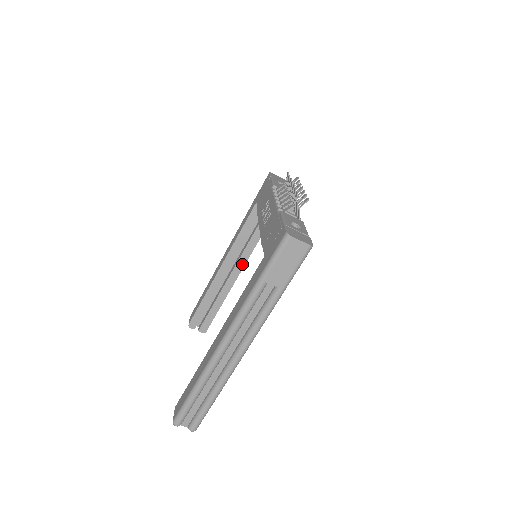
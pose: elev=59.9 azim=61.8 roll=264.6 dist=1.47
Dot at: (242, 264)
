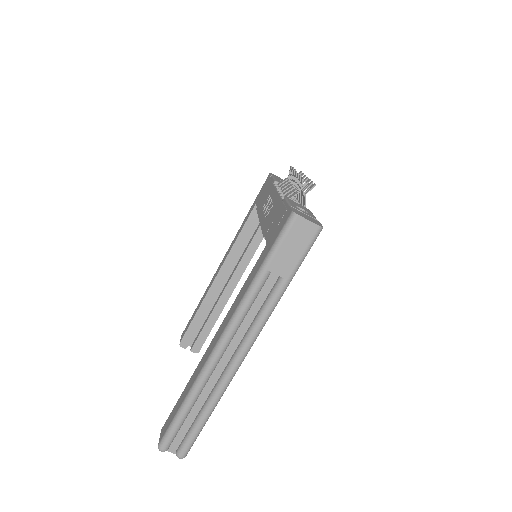
Dot at: (240, 273)
